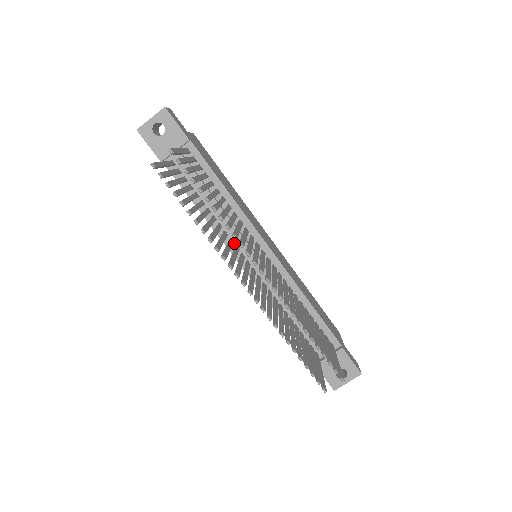
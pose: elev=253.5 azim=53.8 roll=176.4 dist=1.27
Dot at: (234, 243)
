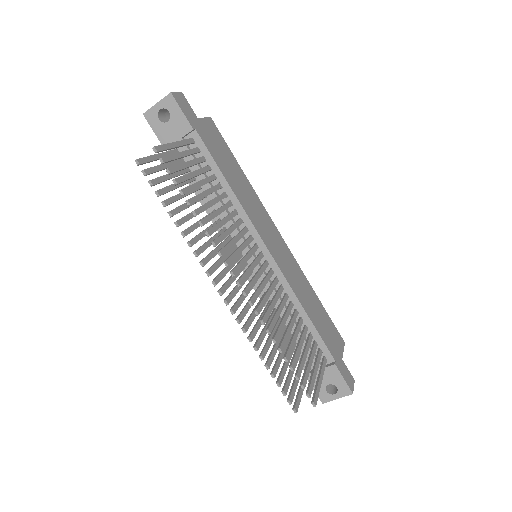
Dot at: occluded
